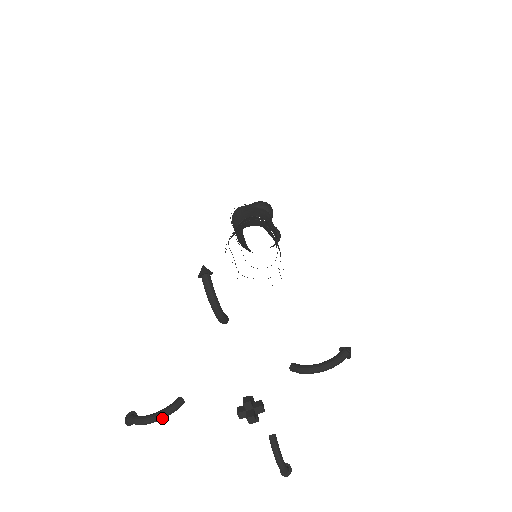
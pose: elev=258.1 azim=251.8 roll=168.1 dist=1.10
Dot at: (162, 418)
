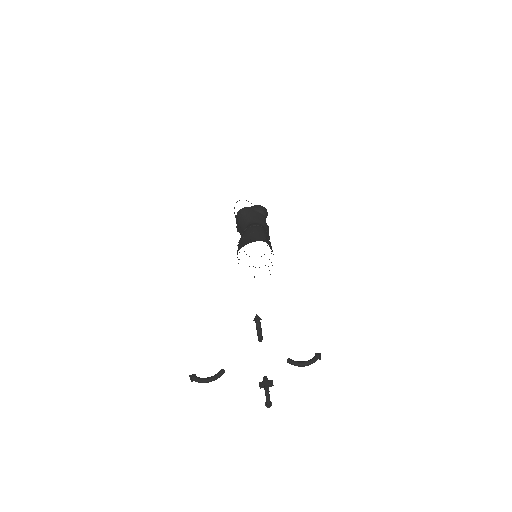
Dot at: occluded
